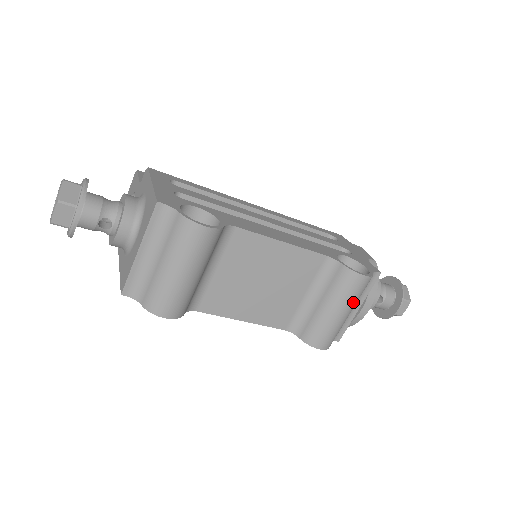
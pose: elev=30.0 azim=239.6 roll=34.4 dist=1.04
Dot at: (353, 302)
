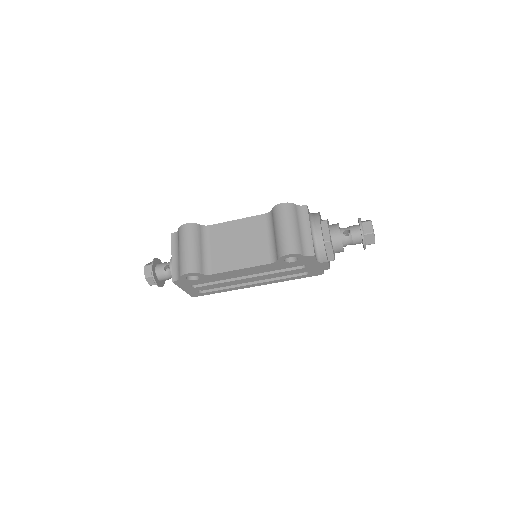
Dot at: (288, 219)
